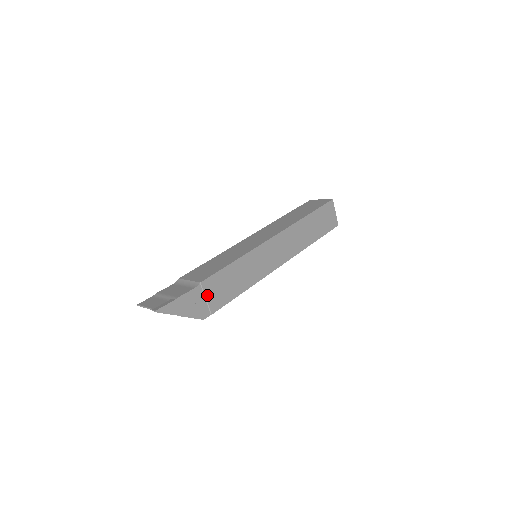
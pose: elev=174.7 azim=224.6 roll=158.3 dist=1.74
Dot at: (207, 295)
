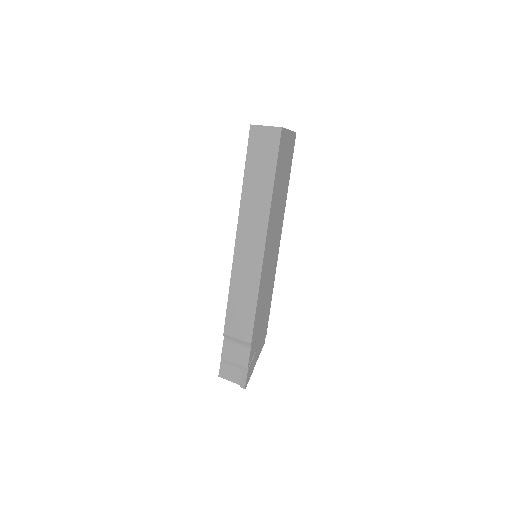
Dot at: (258, 338)
